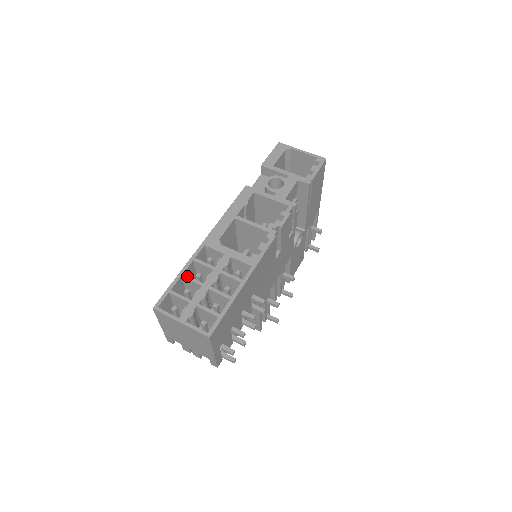
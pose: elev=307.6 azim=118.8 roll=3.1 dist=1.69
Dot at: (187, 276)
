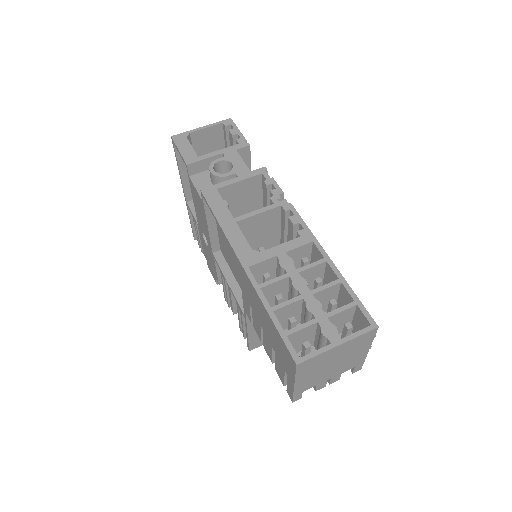
Dot at: (278, 305)
